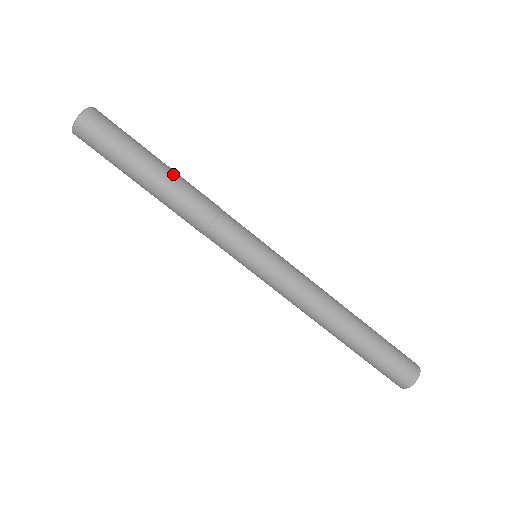
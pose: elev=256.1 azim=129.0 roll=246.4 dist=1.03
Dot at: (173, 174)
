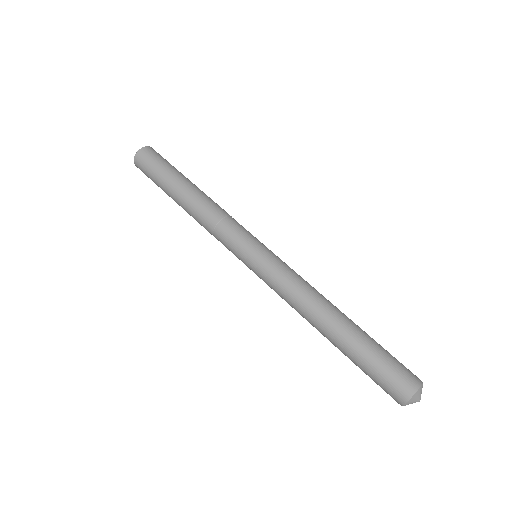
Dot at: (199, 189)
